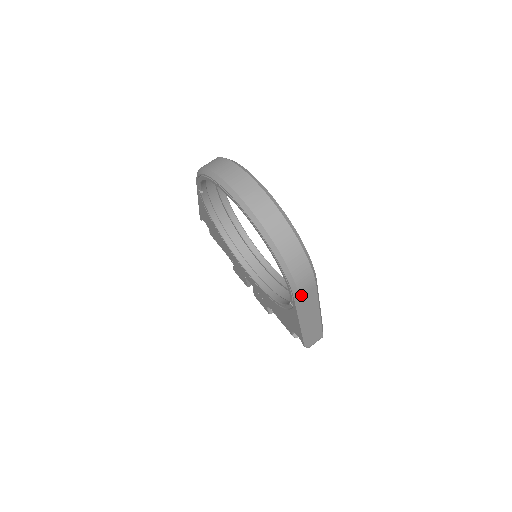
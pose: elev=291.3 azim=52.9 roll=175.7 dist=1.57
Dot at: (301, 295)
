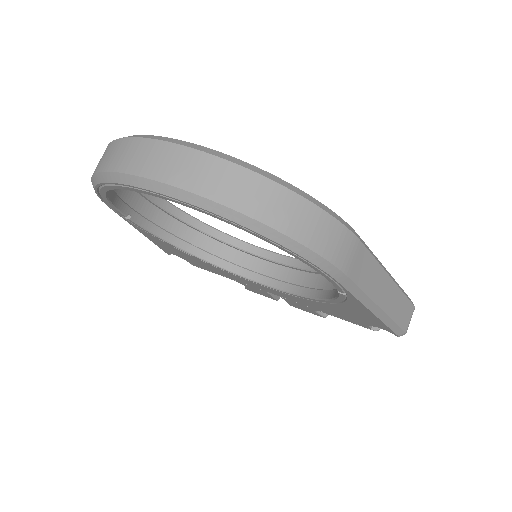
Dot at: (348, 272)
